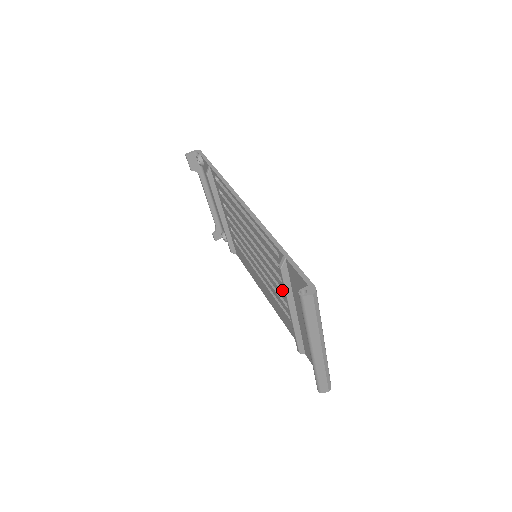
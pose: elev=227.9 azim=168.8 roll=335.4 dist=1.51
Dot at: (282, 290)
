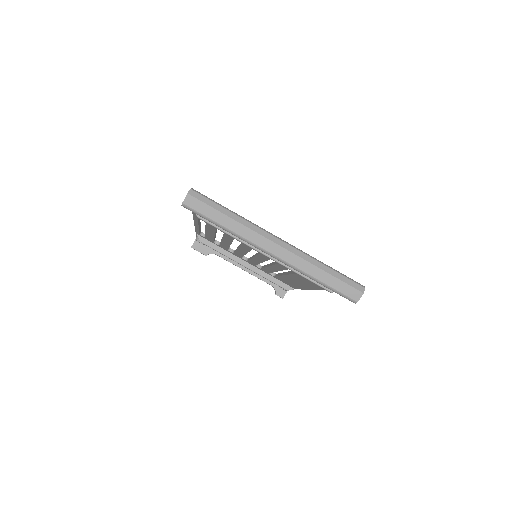
Dot at: occluded
